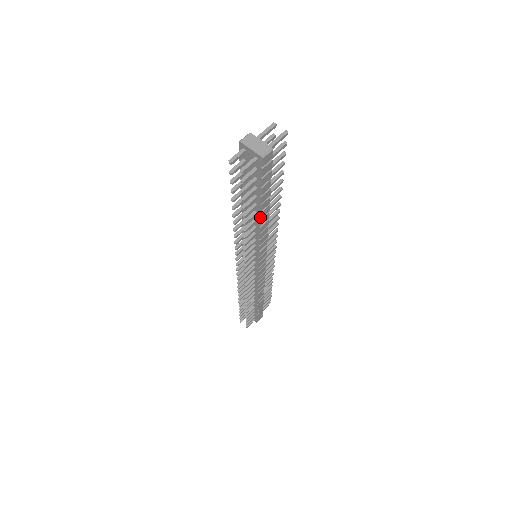
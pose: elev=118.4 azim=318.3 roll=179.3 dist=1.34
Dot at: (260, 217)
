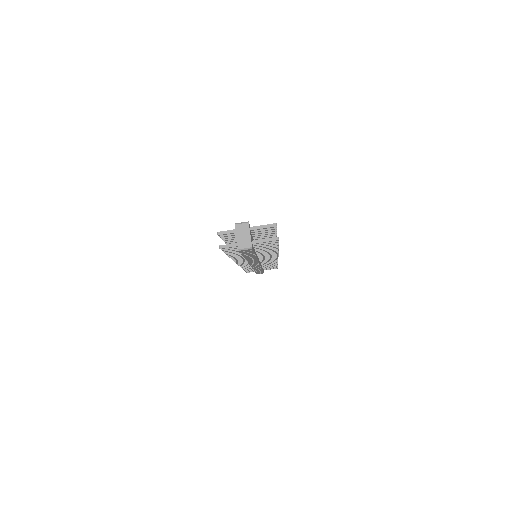
Dot at: (245, 258)
